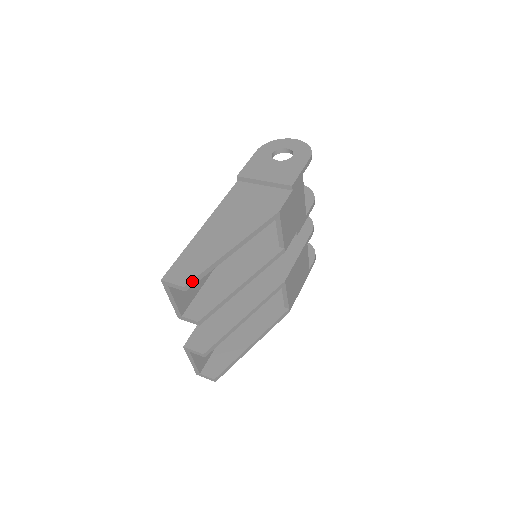
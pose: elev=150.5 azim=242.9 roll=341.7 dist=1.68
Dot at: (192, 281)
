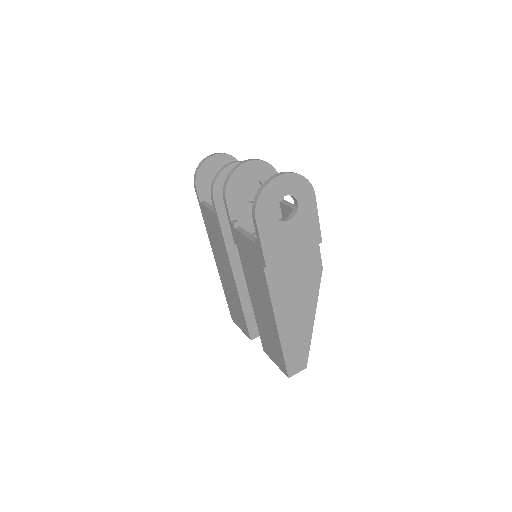
Dot at: (307, 360)
